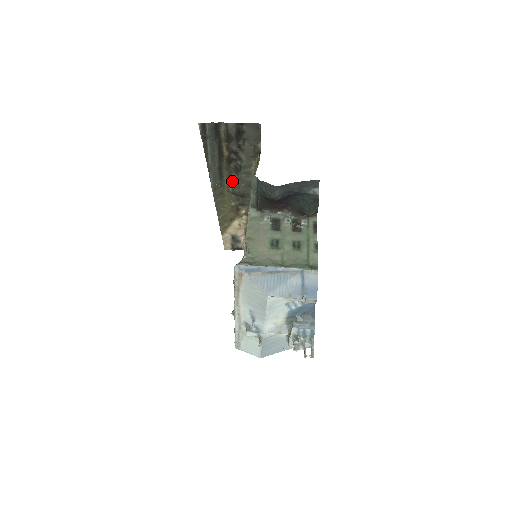
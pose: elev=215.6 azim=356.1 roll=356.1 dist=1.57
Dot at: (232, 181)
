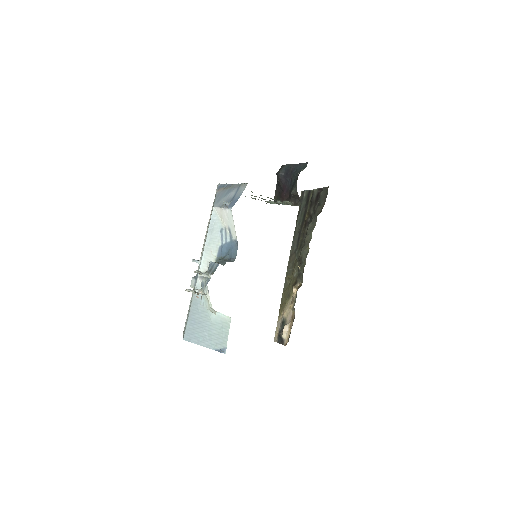
Dot at: (301, 246)
